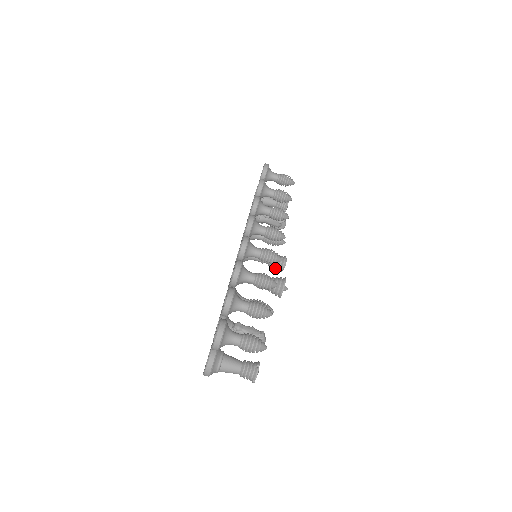
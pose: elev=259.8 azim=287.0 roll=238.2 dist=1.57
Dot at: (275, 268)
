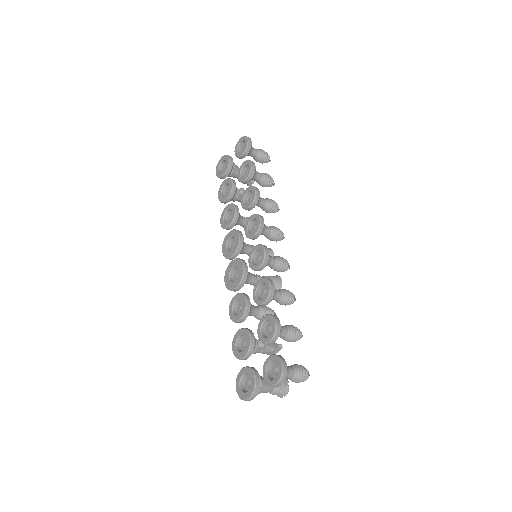
Dot at: occluded
